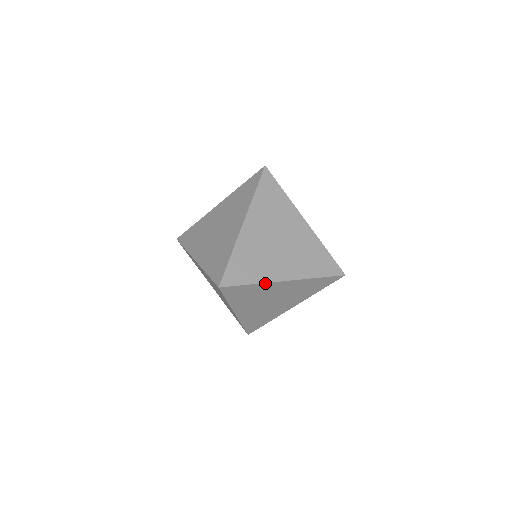
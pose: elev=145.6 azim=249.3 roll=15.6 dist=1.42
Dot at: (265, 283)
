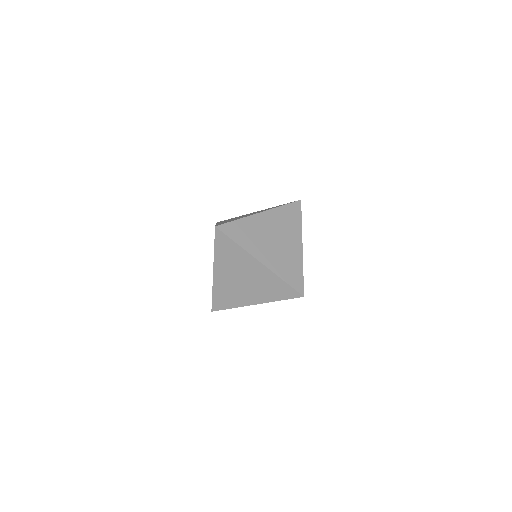
Dot at: occluded
